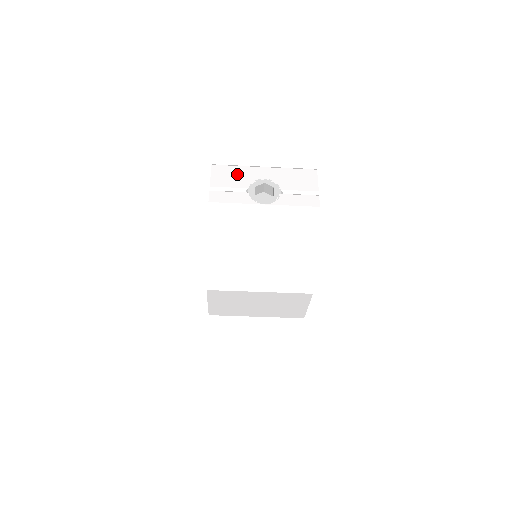
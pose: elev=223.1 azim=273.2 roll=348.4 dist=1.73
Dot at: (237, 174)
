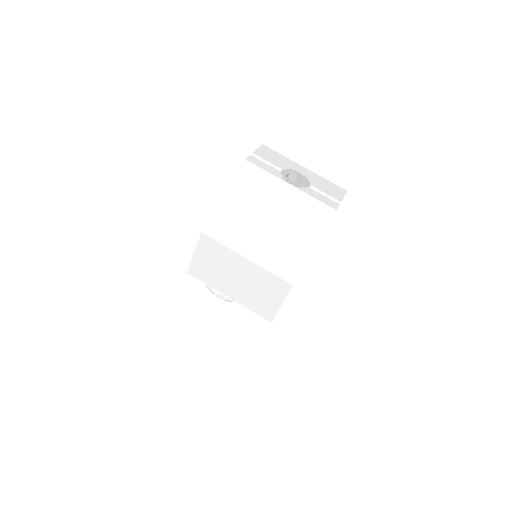
Dot at: (279, 159)
